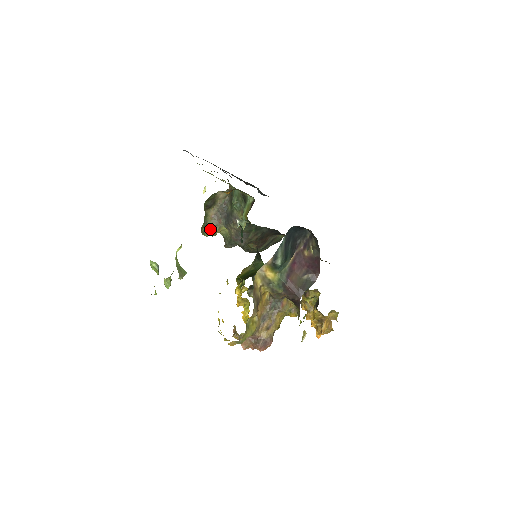
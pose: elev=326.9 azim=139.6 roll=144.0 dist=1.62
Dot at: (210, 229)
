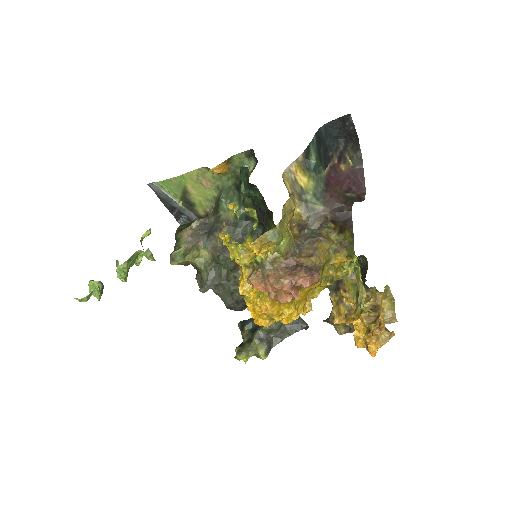
Dot at: (184, 251)
